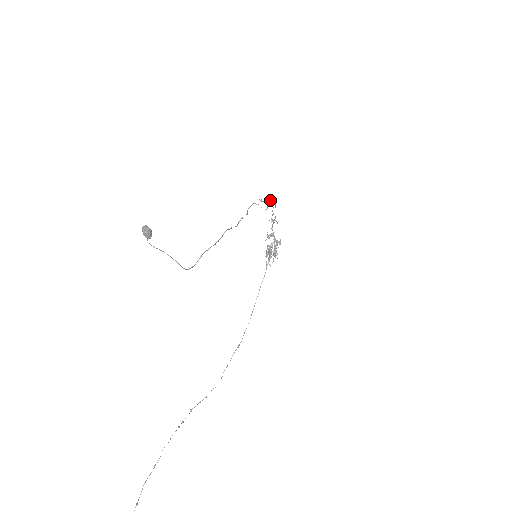
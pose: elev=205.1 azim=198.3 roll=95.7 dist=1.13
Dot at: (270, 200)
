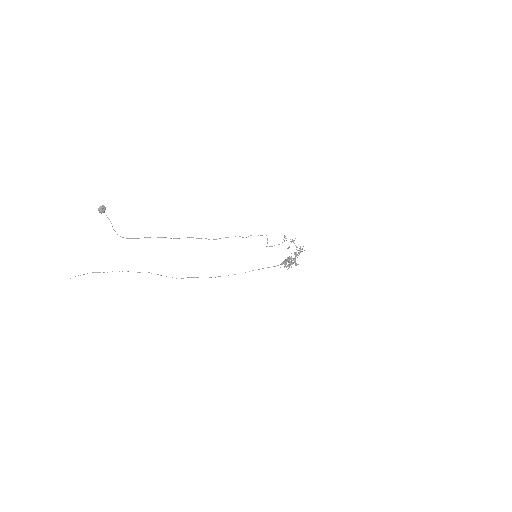
Dot at: occluded
